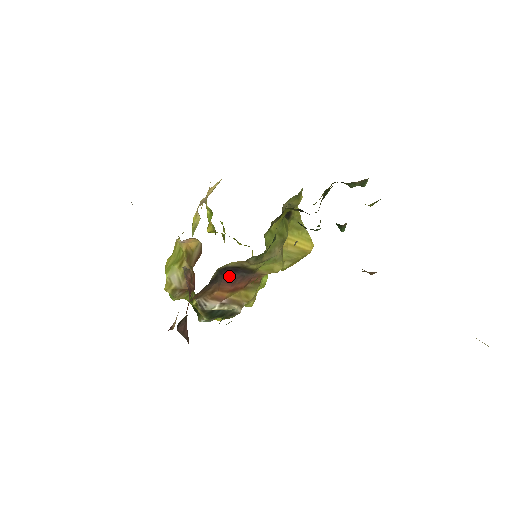
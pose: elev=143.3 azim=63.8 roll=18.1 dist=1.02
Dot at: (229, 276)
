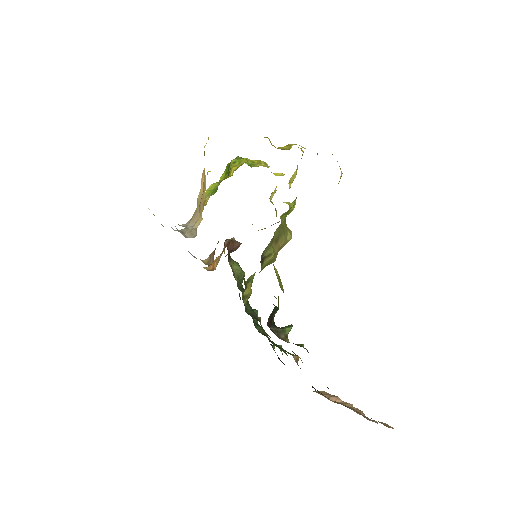
Dot at: occluded
